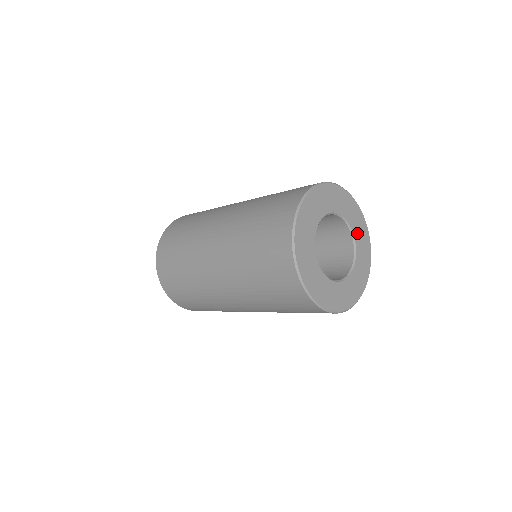
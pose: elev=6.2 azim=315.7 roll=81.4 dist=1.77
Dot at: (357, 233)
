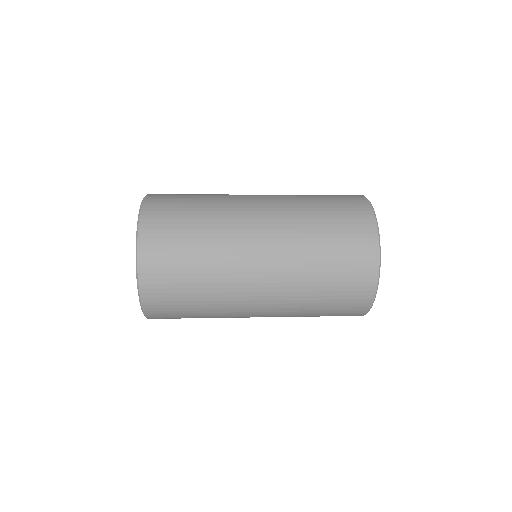
Dot at: occluded
